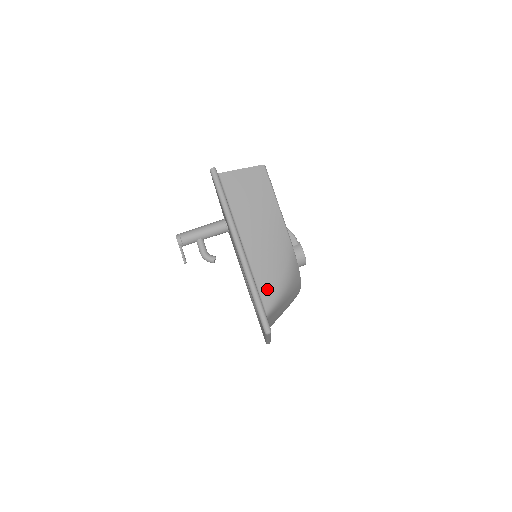
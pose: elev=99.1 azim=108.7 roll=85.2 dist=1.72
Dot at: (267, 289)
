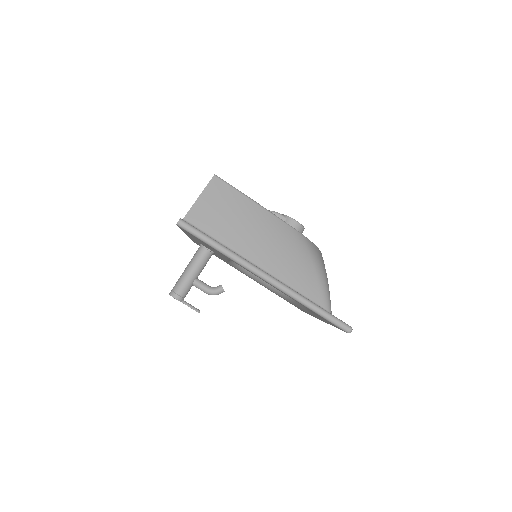
Dot at: (313, 291)
